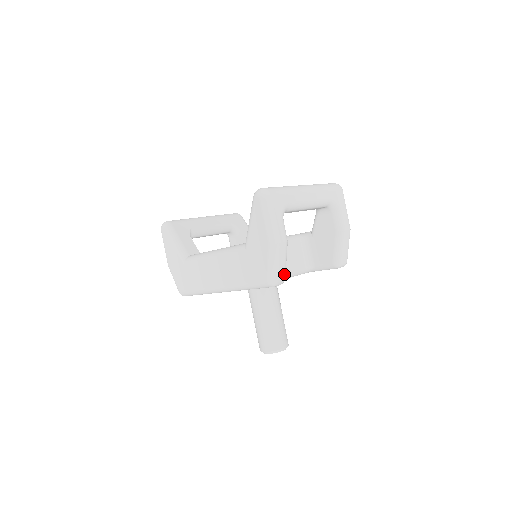
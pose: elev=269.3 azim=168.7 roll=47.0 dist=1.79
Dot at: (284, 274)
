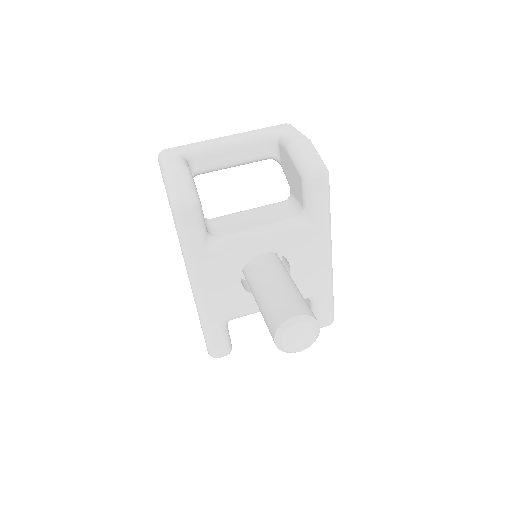
Dot at: (189, 192)
